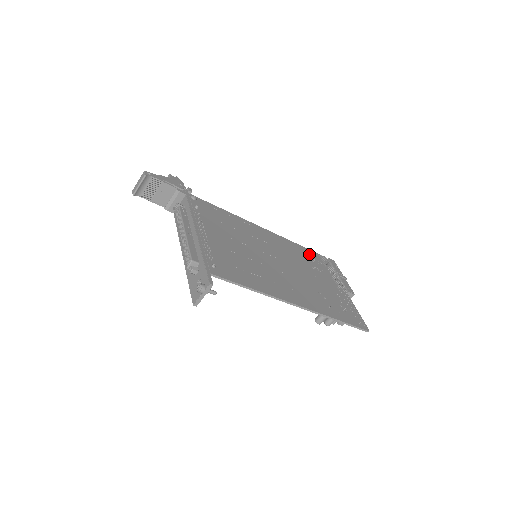
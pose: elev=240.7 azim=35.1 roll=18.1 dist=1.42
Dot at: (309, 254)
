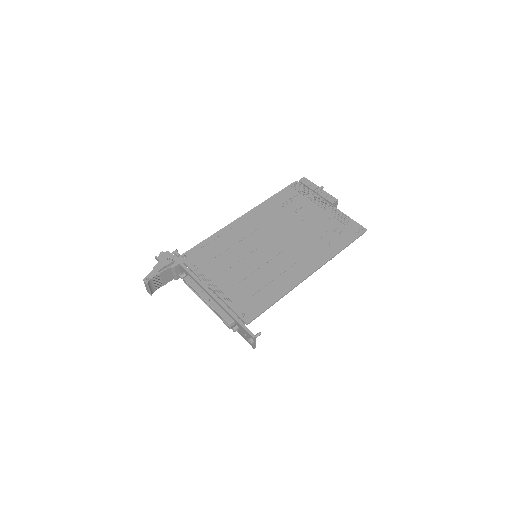
Dot at: (284, 197)
